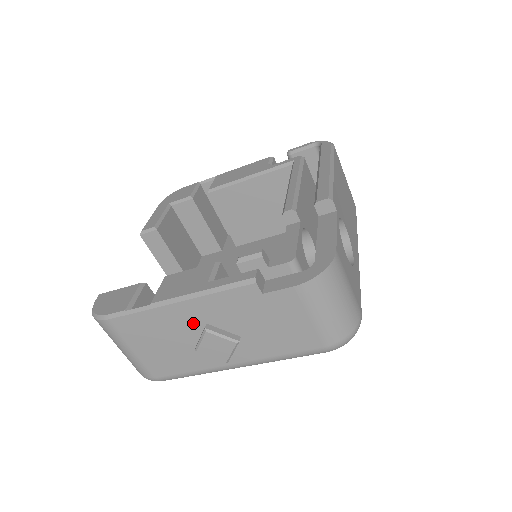
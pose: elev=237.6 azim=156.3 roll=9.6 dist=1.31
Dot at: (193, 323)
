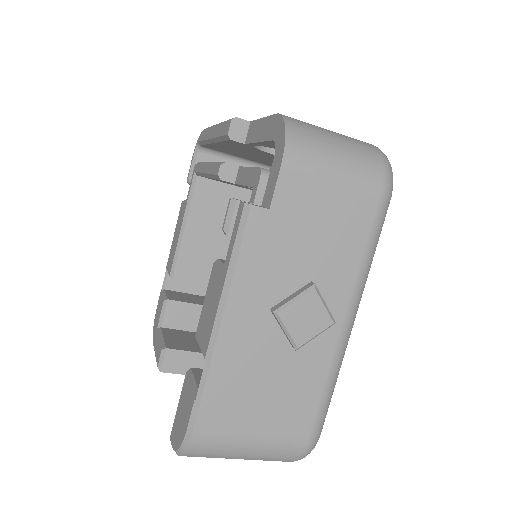
Dot at: (260, 326)
